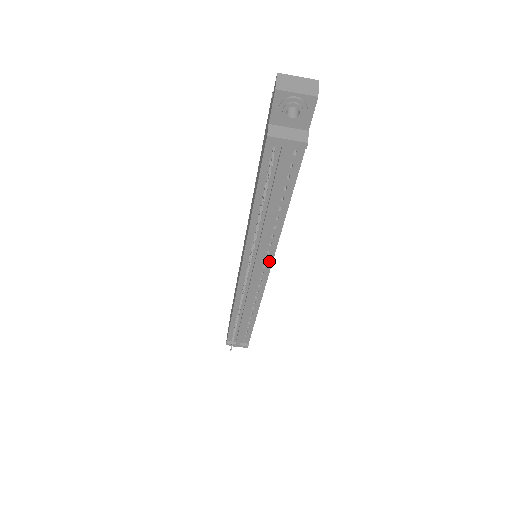
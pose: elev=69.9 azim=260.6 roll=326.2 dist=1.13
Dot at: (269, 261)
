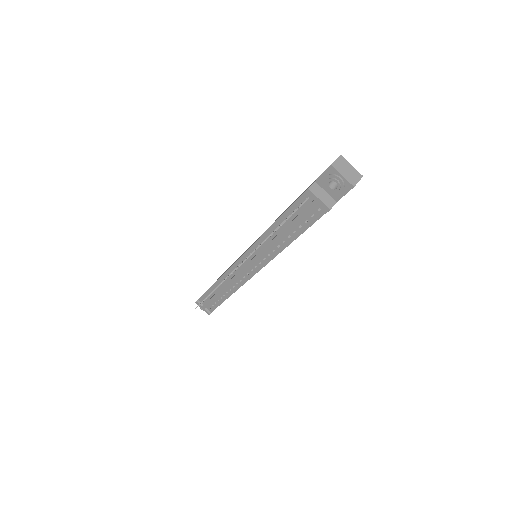
Dot at: (261, 265)
